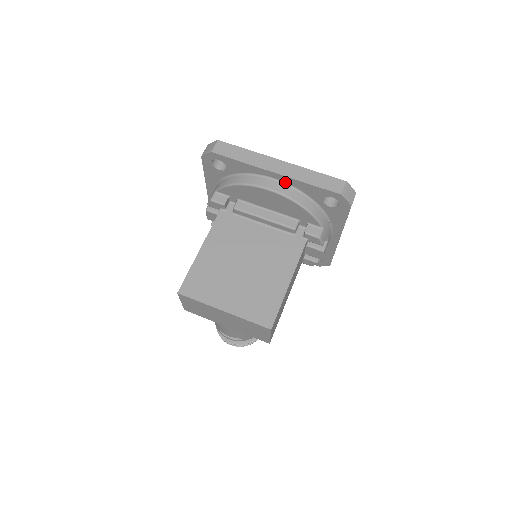
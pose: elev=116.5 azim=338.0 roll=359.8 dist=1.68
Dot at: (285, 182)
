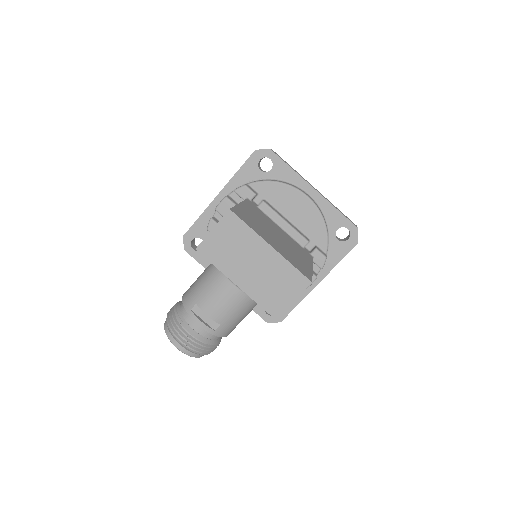
Dot at: (316, 201)
